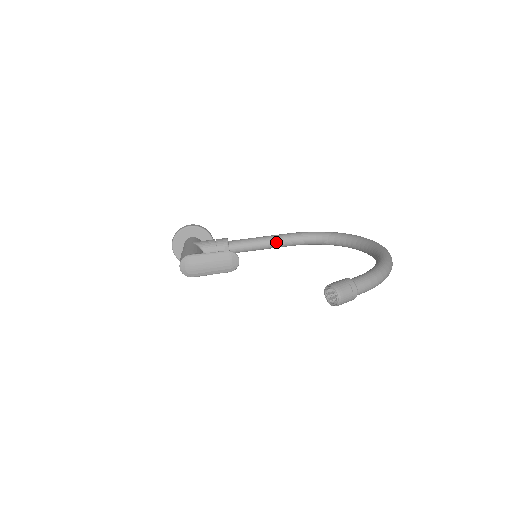
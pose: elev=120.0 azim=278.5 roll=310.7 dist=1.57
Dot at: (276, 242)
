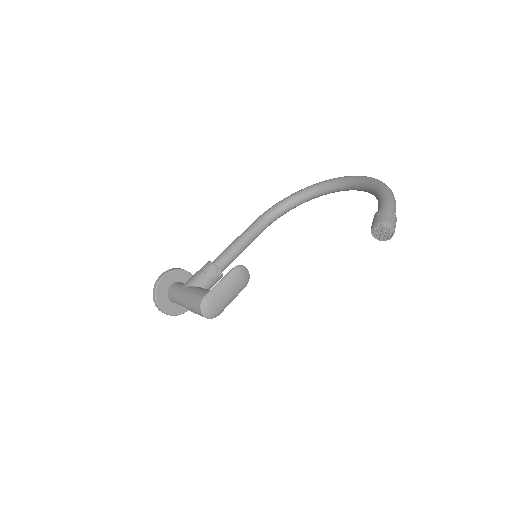
Dot at: (252, 235)
